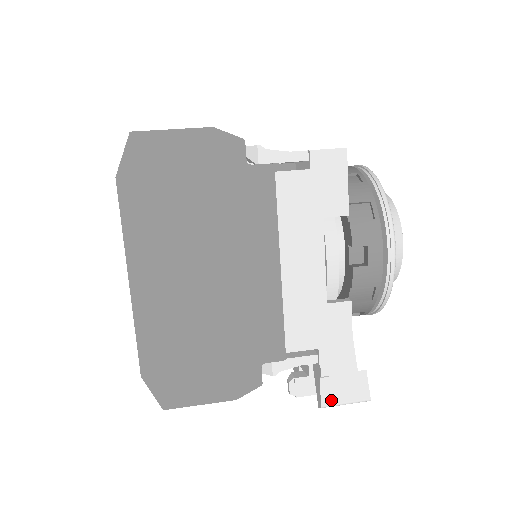
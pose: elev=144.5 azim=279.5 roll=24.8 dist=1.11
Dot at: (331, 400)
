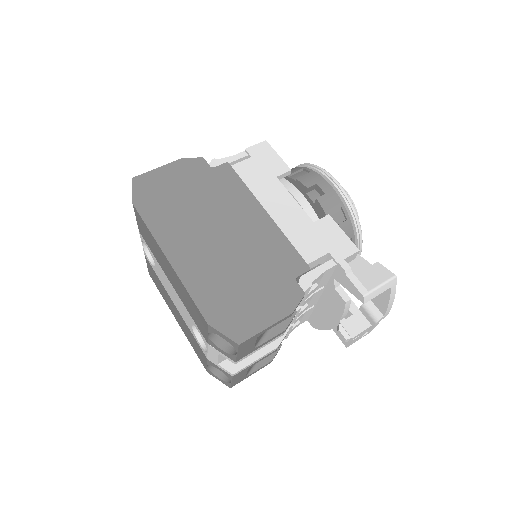
Dot at: (367, 289)
